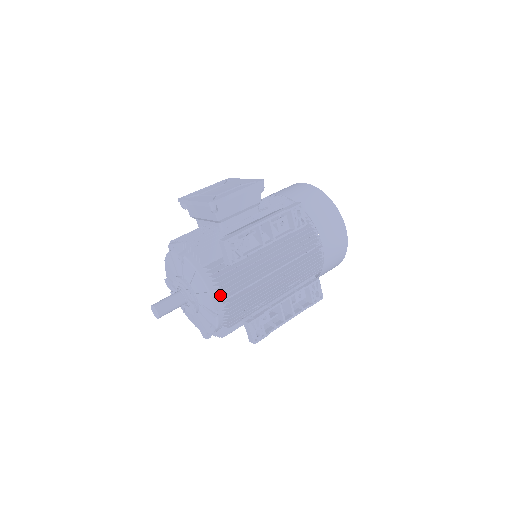
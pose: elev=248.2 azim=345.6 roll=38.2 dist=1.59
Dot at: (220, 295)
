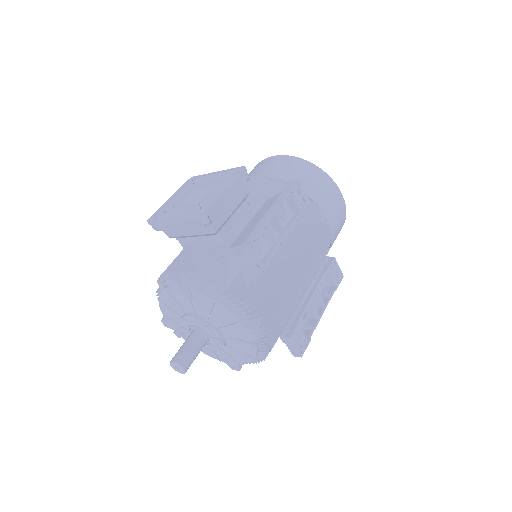
Dot at: (252, 320)
